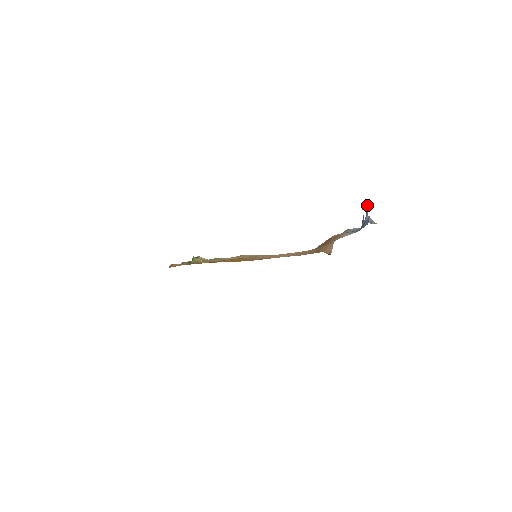
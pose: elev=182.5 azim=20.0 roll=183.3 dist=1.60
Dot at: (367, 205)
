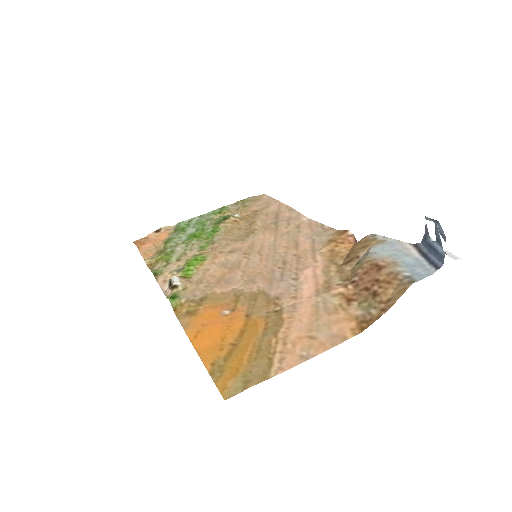
Dot at: (442, 233)
